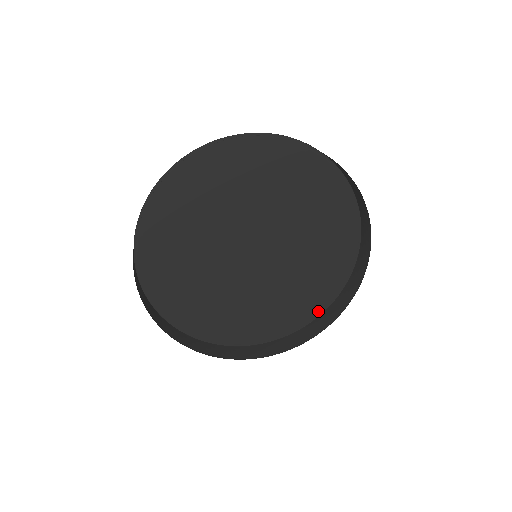
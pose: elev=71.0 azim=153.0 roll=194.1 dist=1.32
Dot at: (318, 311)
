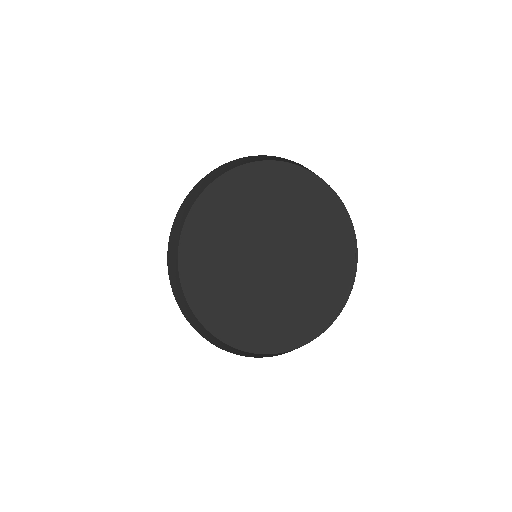
Dot at: (317, 330)
